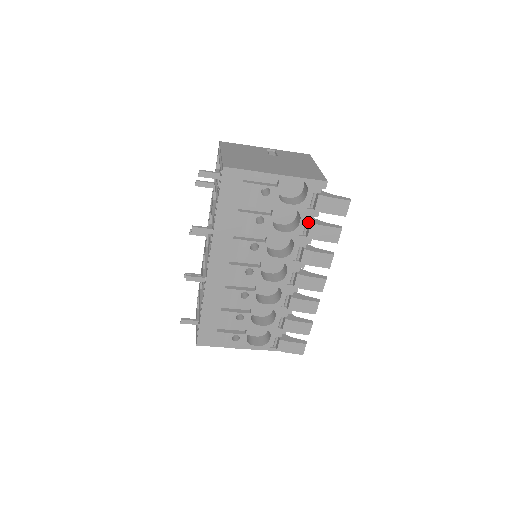
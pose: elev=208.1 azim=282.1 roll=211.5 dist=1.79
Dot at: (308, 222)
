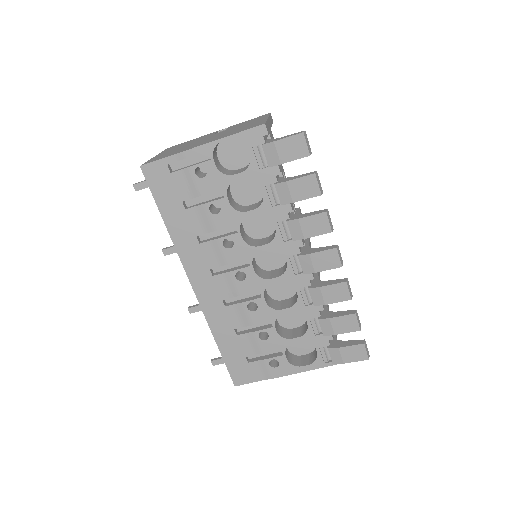
Dot at: occluded
